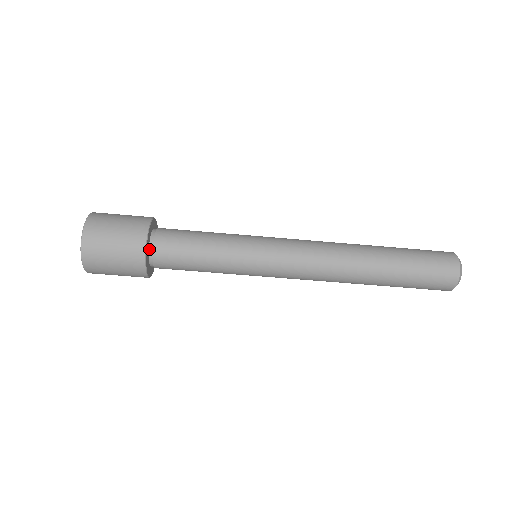
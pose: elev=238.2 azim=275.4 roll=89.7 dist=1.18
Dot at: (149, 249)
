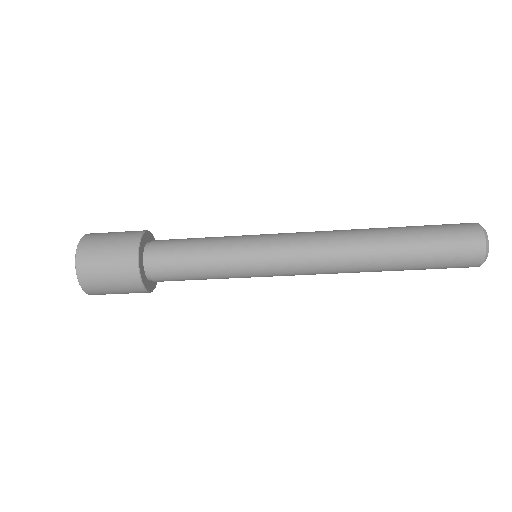
Dot at: (146, 277)
